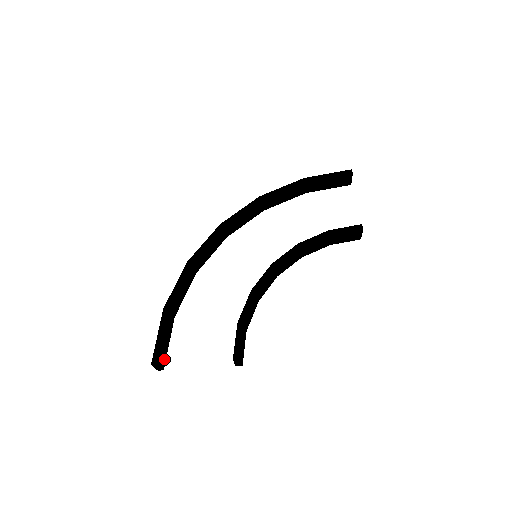
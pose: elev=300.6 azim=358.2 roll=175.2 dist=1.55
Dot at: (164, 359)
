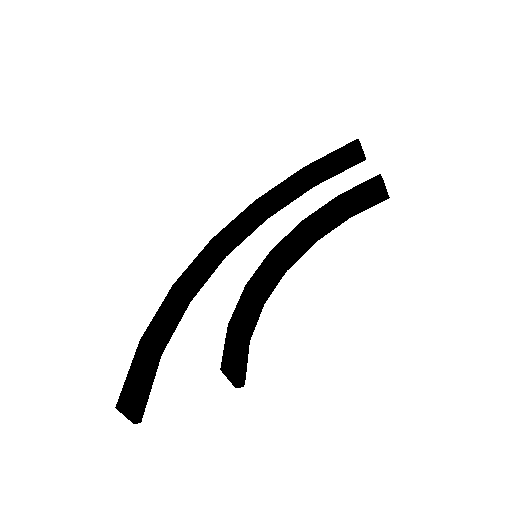
Dot at: (141, 404)
